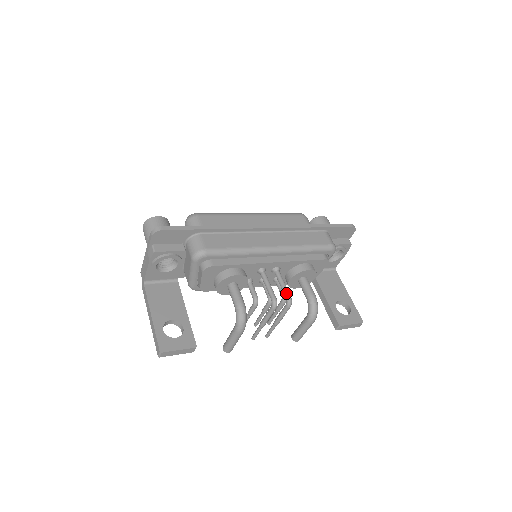
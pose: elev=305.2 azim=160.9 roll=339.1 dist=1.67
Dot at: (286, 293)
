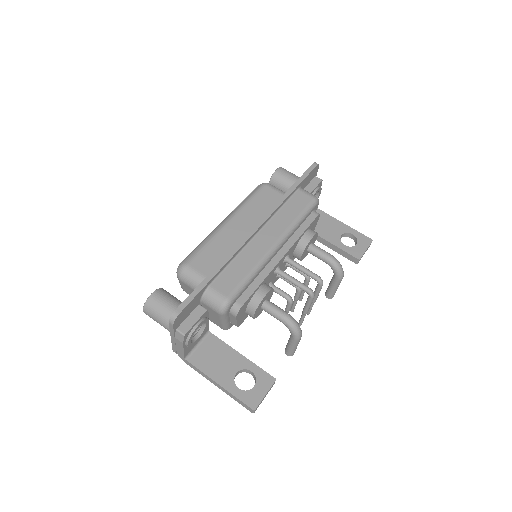
Dot at: (312, 276)
